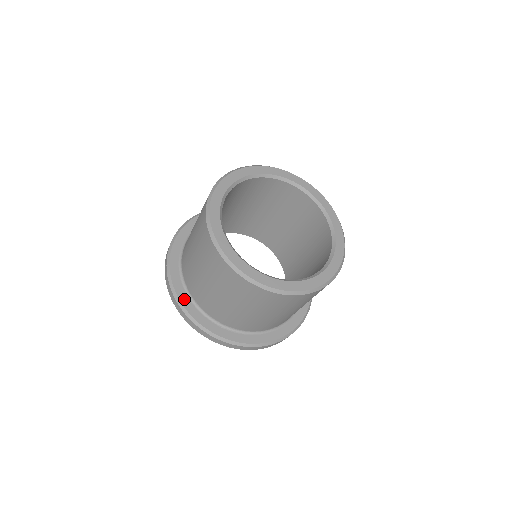
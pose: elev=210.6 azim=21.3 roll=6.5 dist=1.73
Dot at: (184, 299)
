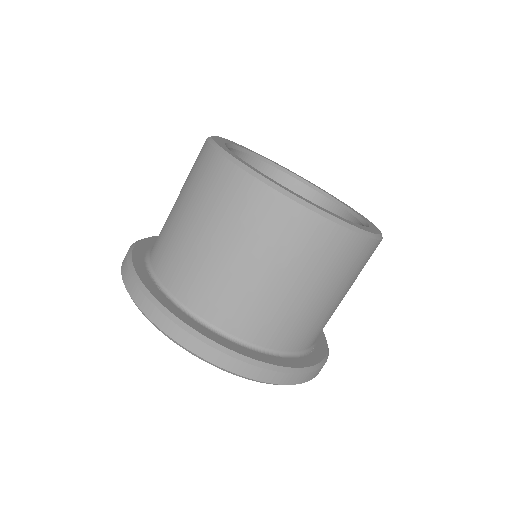
Dot at: (144, 245)
